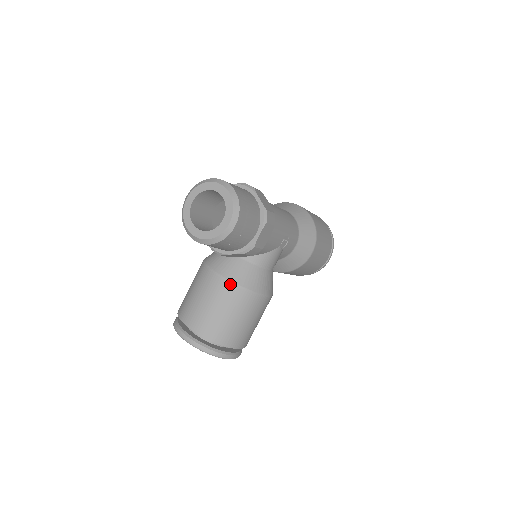
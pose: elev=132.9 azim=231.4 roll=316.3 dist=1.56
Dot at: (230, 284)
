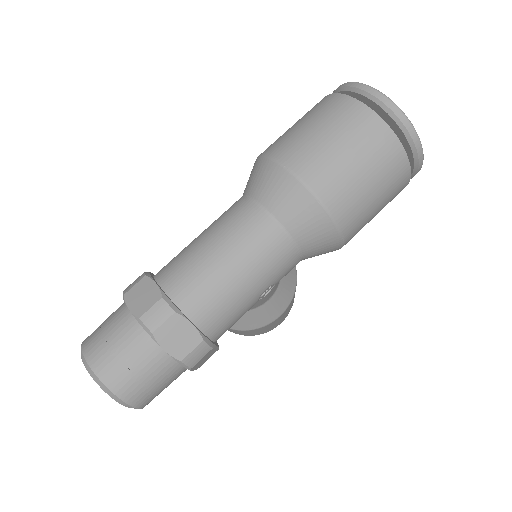
Dot at: occluded
